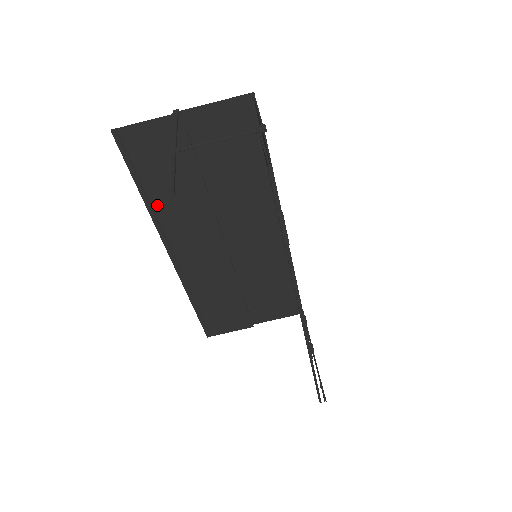
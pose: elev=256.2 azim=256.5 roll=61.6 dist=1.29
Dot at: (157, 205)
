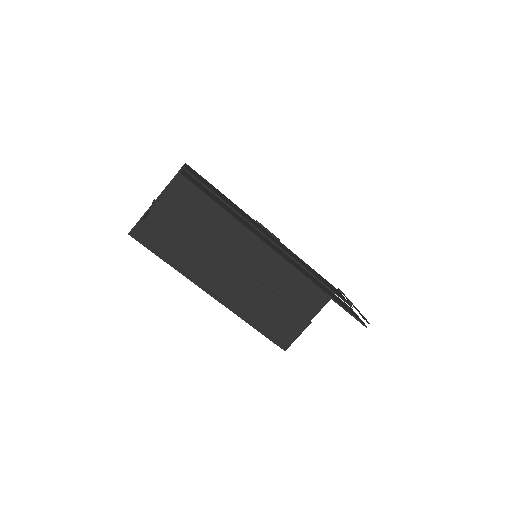
Dot at: (181, 265)
